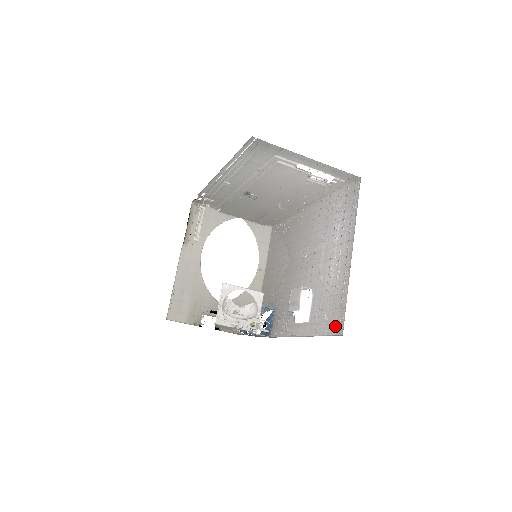
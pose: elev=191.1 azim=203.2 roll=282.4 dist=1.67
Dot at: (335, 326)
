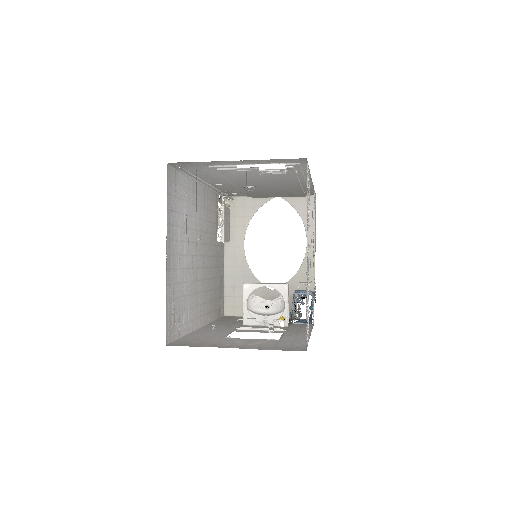
Dot at: occluded
